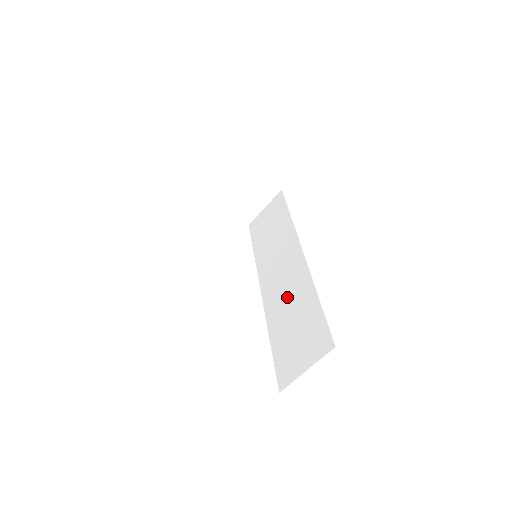
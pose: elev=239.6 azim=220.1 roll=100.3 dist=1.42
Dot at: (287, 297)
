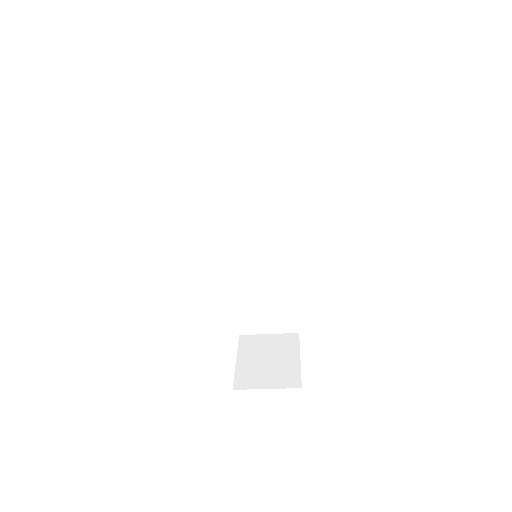
Dot at: (261, 269)
